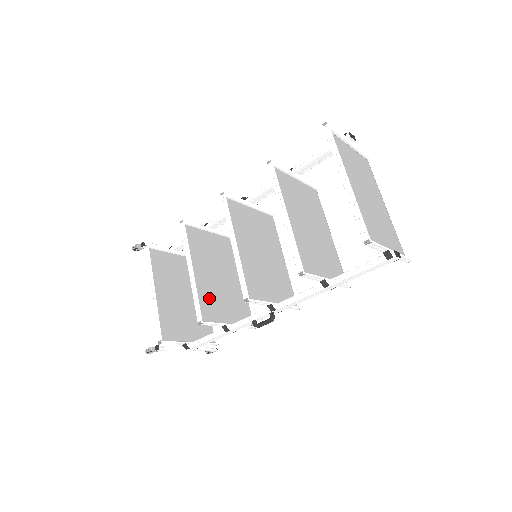
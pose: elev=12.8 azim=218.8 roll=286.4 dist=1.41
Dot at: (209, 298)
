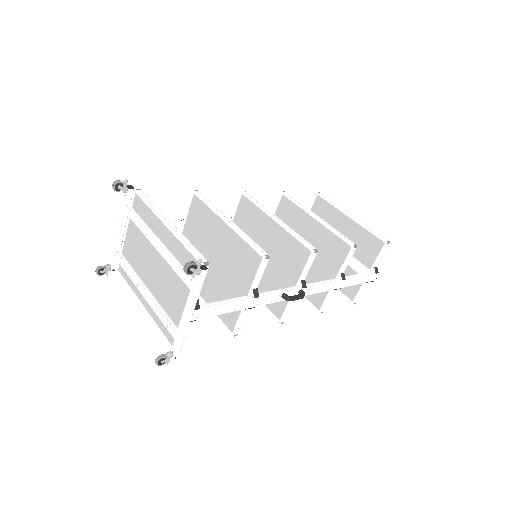
Dot at: (237, 258)
